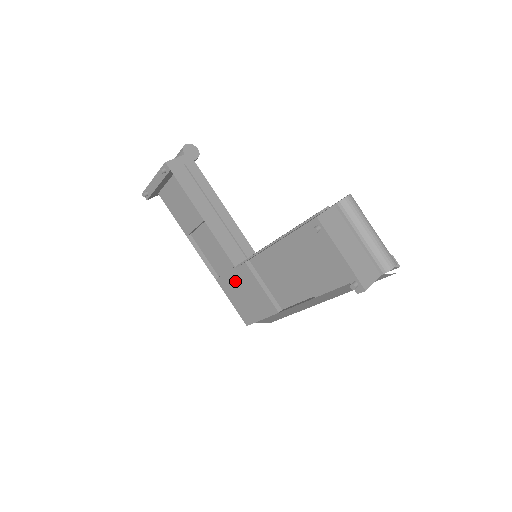
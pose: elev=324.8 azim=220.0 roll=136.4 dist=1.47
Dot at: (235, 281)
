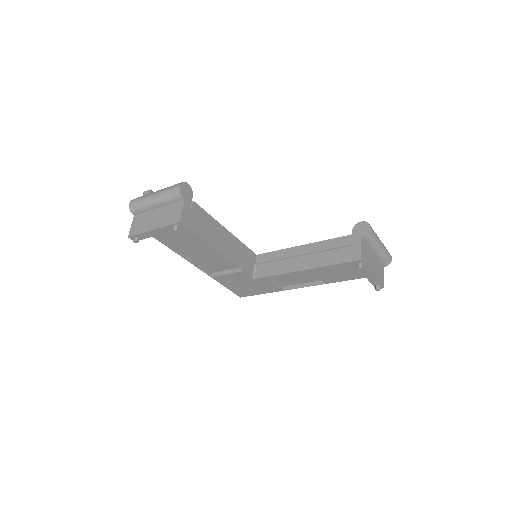
Dot at: (238, 278)
